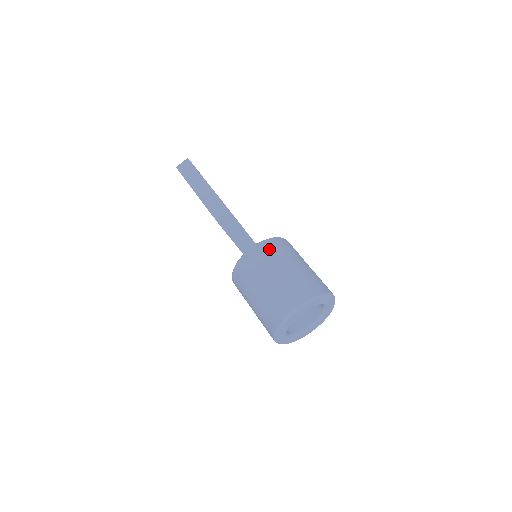
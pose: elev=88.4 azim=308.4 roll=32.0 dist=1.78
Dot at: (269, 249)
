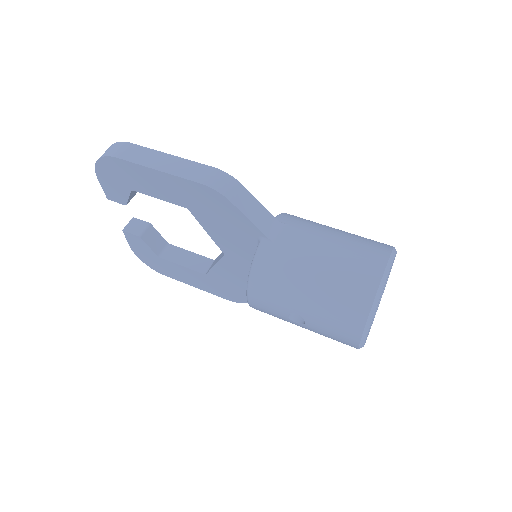
Dot at: (293, 221)
